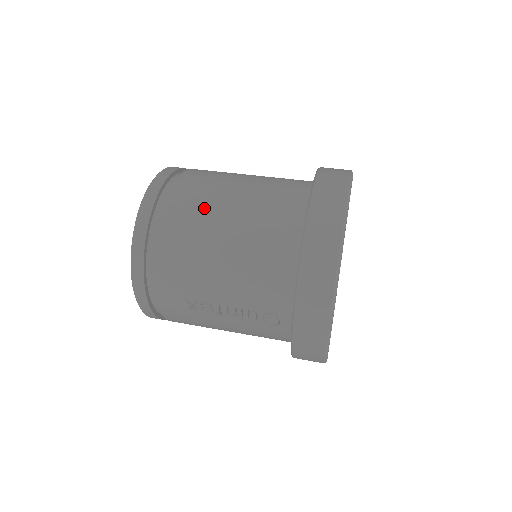
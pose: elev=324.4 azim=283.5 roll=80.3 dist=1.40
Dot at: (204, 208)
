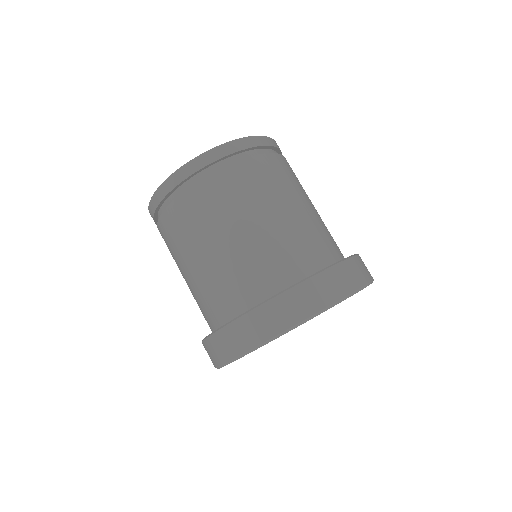
Dot at: (174, 255)
